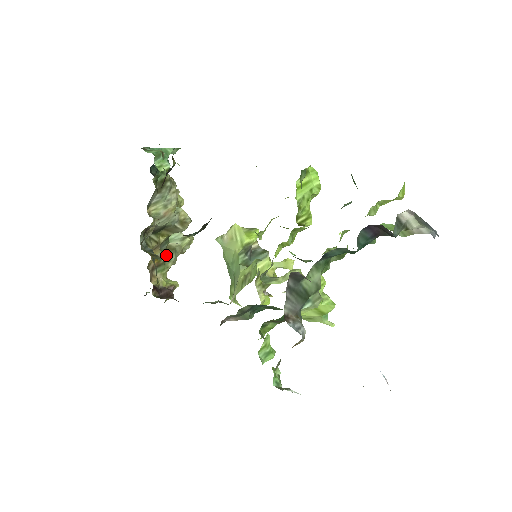
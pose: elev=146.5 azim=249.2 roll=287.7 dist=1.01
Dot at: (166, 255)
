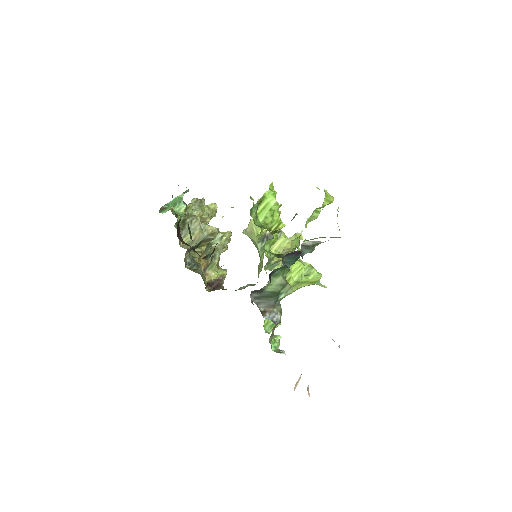
Dot at: (211, 256)
